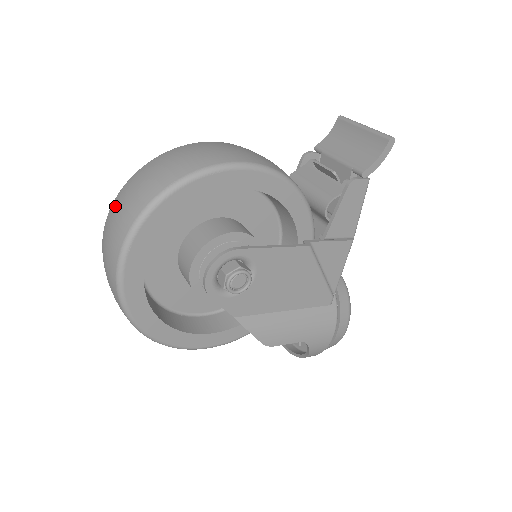
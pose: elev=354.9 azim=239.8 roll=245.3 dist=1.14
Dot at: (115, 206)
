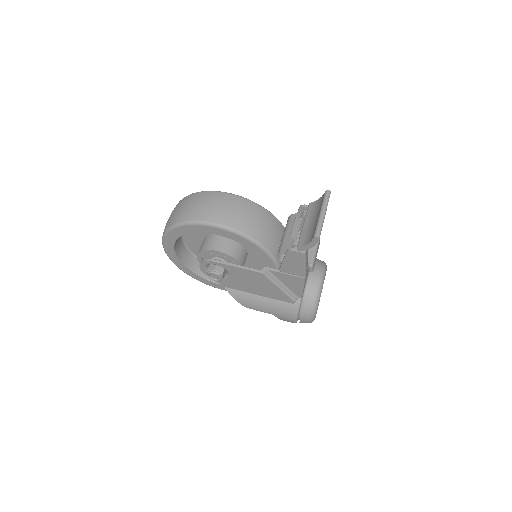
Dot at: occluded
